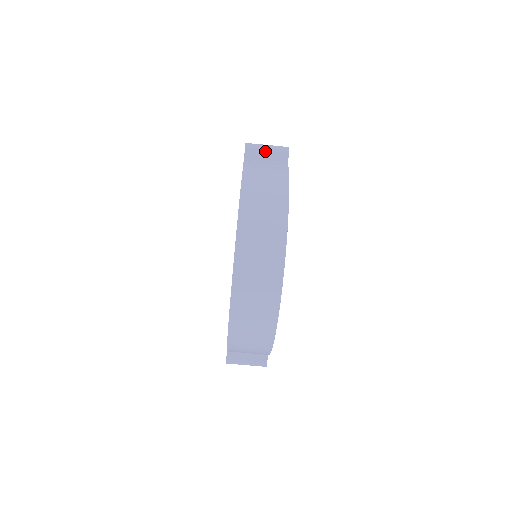
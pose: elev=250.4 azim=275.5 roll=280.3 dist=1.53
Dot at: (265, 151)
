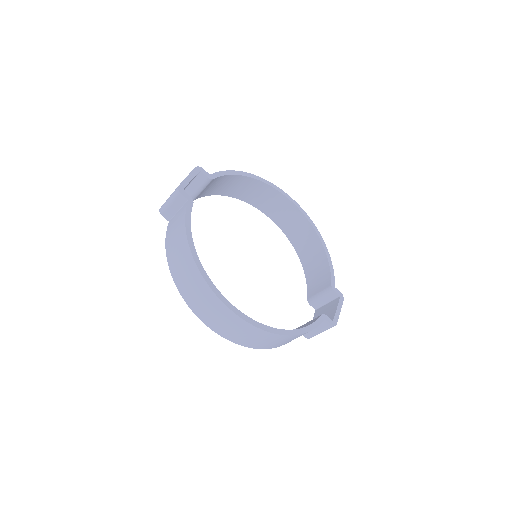
Dot at: (170, 206)
